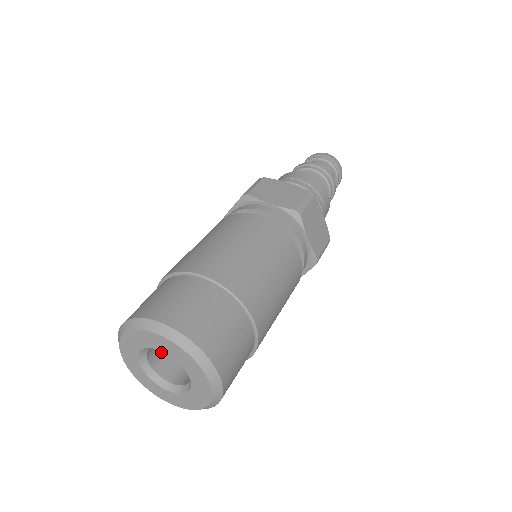
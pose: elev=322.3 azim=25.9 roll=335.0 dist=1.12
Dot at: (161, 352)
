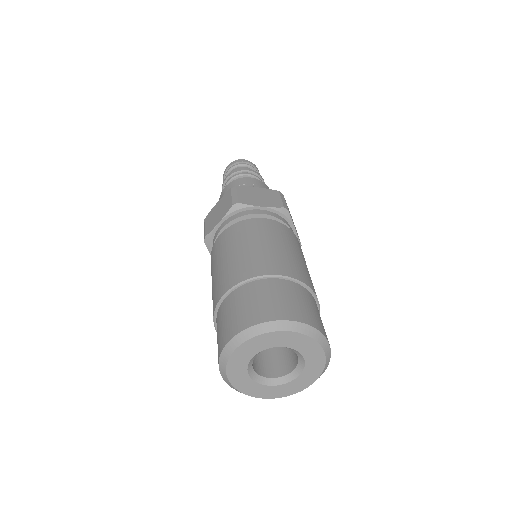
Dot at: (268, 365)
